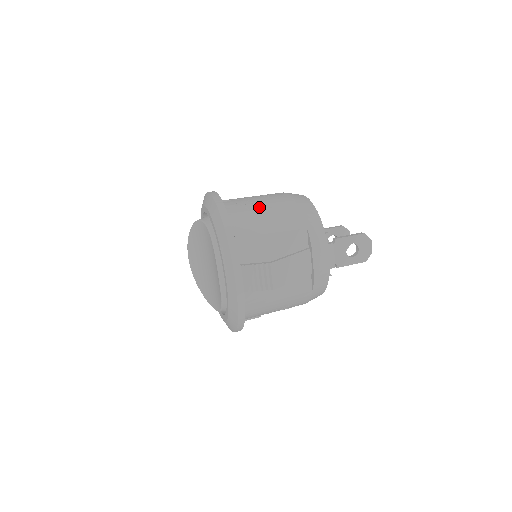
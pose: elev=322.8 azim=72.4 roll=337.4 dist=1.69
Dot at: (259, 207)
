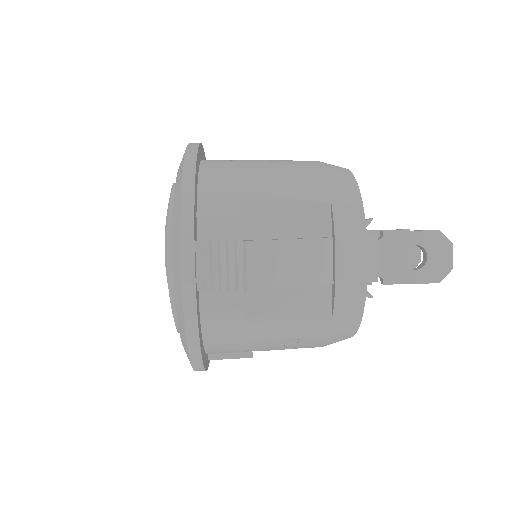
Dot at: (259, 165)
